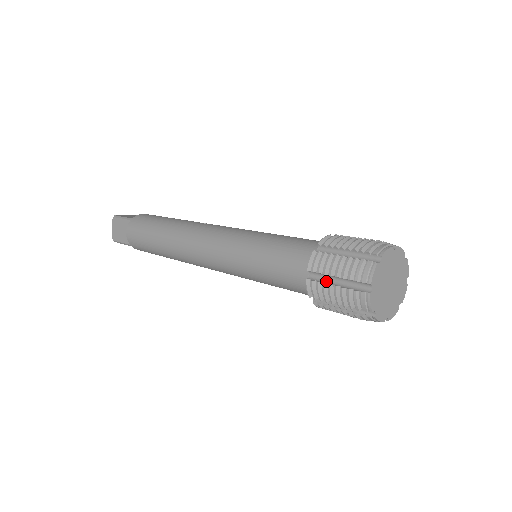
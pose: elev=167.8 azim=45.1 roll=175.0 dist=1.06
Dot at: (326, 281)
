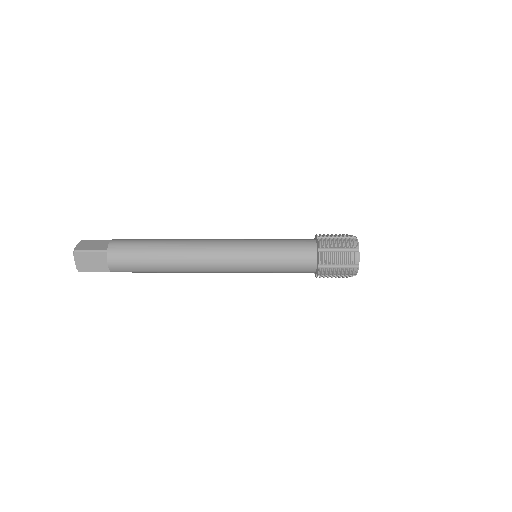
Dot at: (330, 239)
